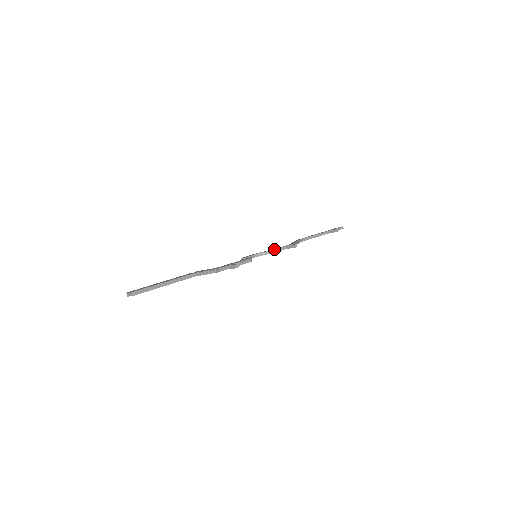
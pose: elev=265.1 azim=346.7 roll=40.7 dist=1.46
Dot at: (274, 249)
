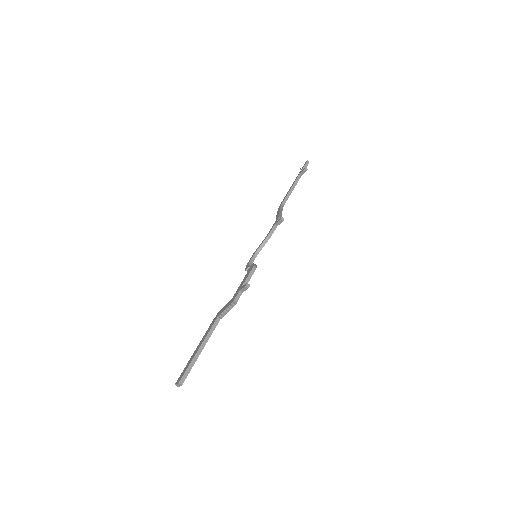
Dot at: (266, 237)
